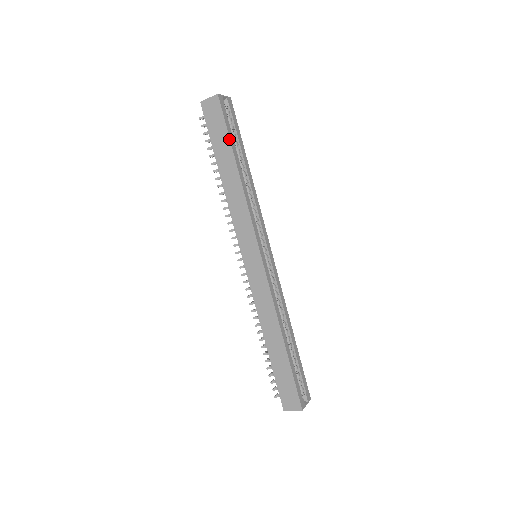
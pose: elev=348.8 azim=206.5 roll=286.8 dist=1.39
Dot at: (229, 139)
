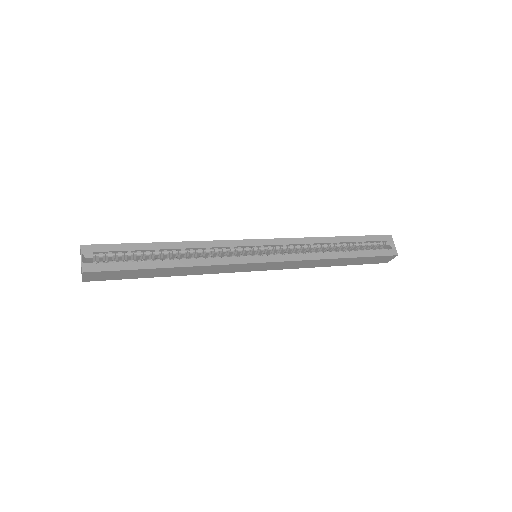
Dot at: (137, 270)
